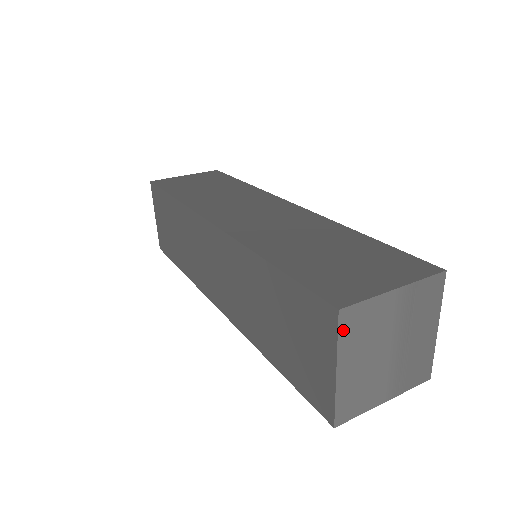
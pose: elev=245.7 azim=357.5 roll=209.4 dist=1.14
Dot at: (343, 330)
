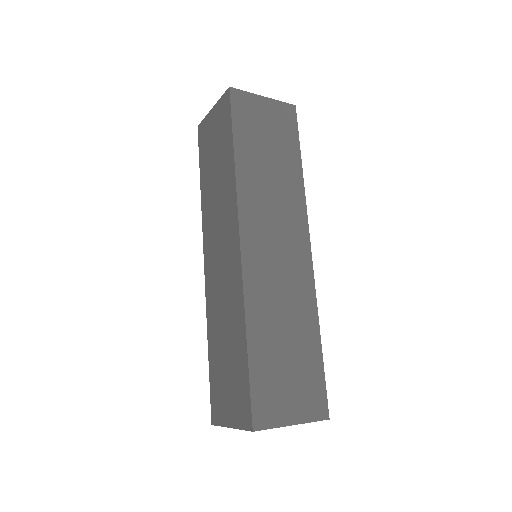
Dot at: occluded
